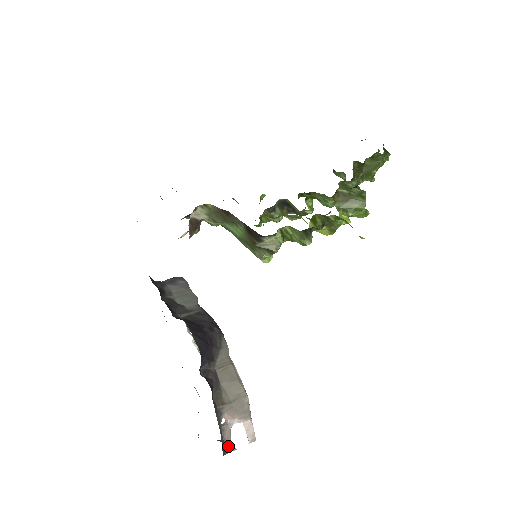
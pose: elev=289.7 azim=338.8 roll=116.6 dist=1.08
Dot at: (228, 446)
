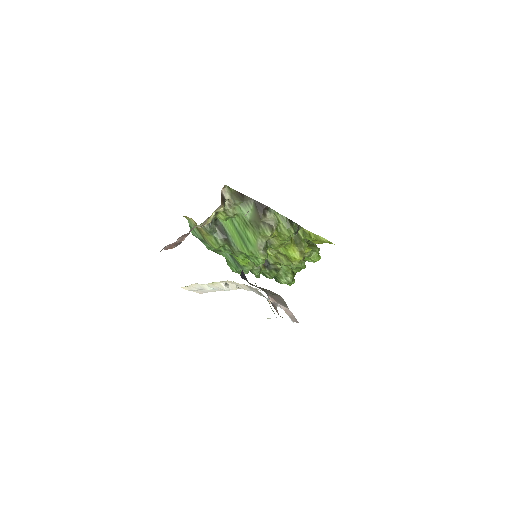
Dot at: occluded
